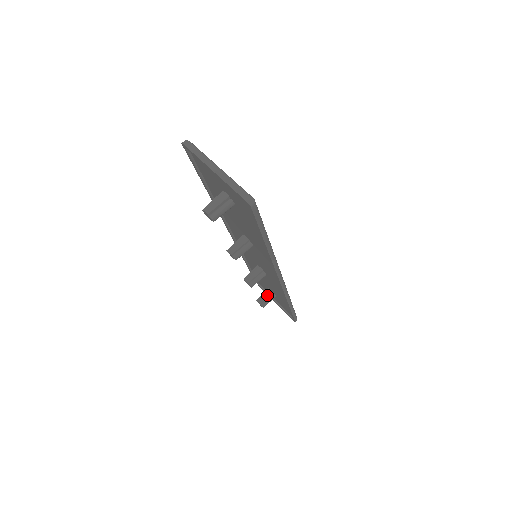
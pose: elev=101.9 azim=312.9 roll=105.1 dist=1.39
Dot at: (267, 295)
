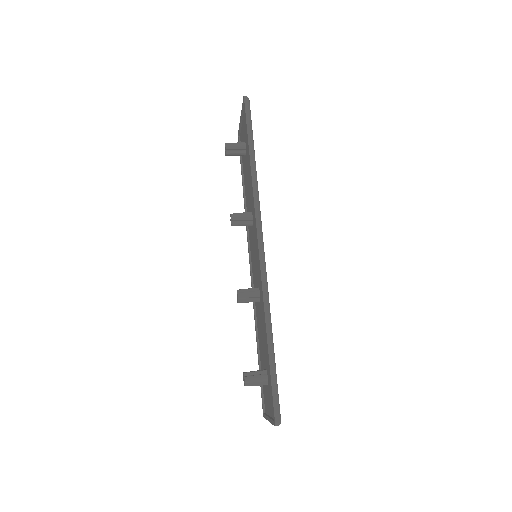
Dot at: (258, 370)
